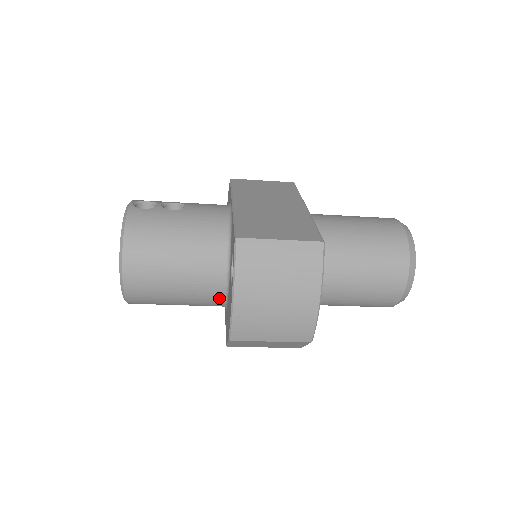
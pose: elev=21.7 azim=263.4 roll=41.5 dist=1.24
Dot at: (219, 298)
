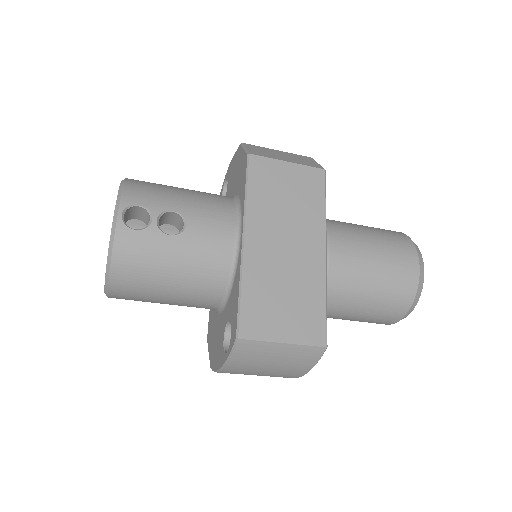
Dot at: occluded
